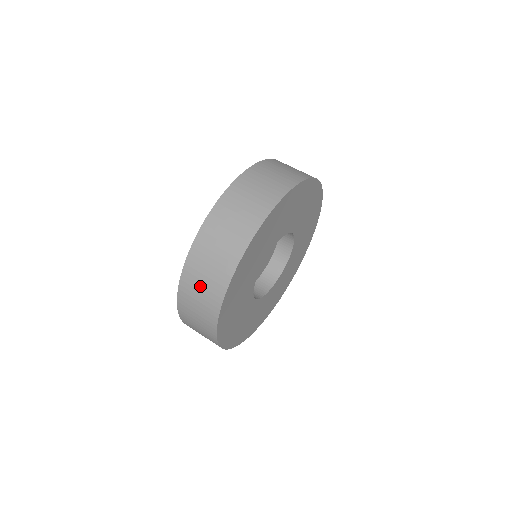
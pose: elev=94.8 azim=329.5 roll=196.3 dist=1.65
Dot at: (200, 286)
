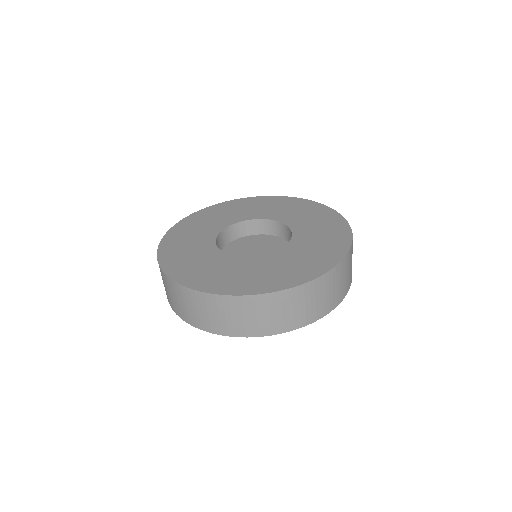
Dot at: (197, 309)
